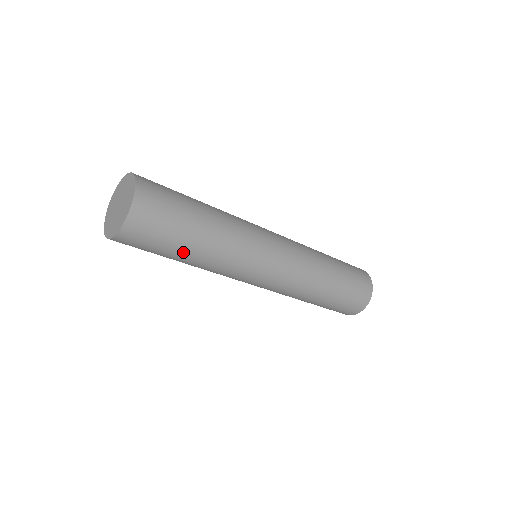
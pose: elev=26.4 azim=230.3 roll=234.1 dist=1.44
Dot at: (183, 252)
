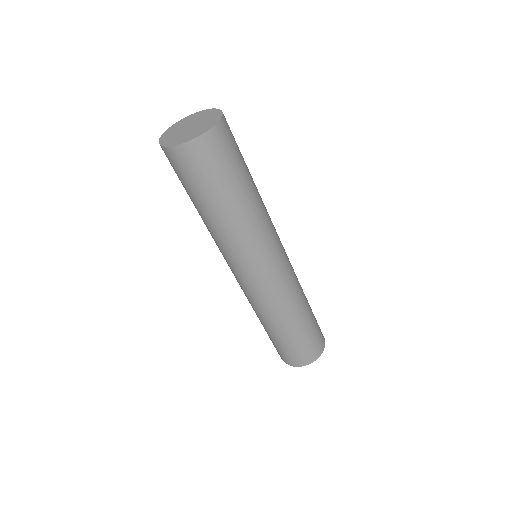
Dot at: (219, 201)
